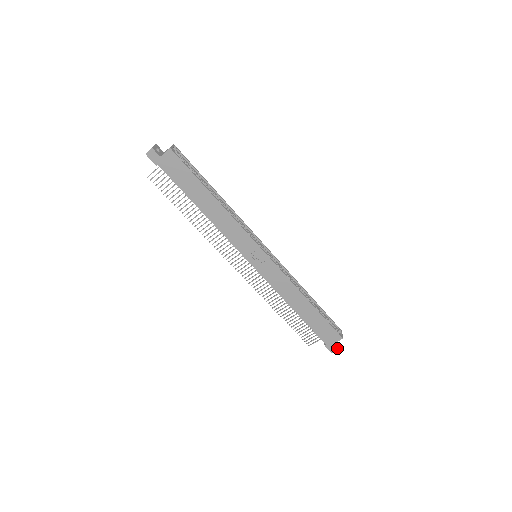
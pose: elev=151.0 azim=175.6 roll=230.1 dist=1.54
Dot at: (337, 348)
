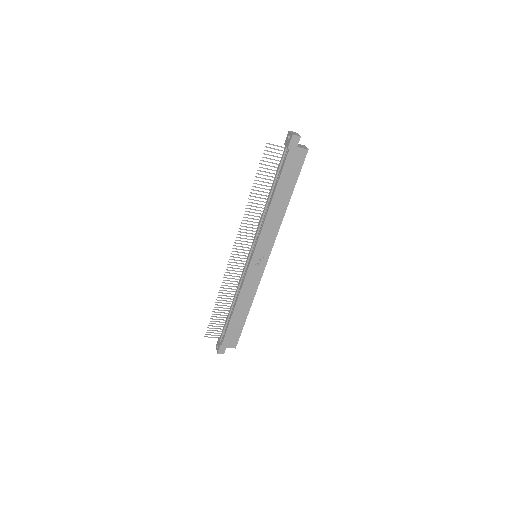
Dot at: occluded
